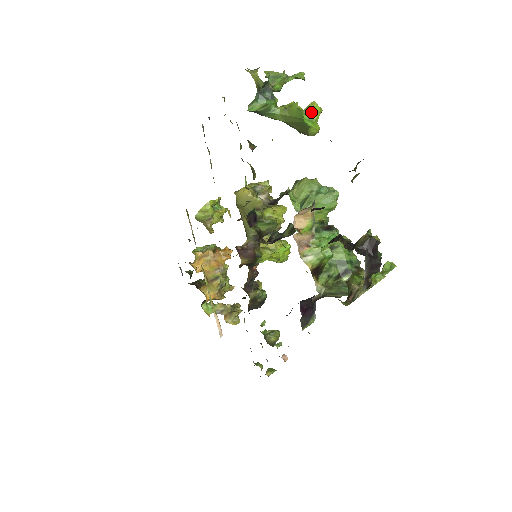
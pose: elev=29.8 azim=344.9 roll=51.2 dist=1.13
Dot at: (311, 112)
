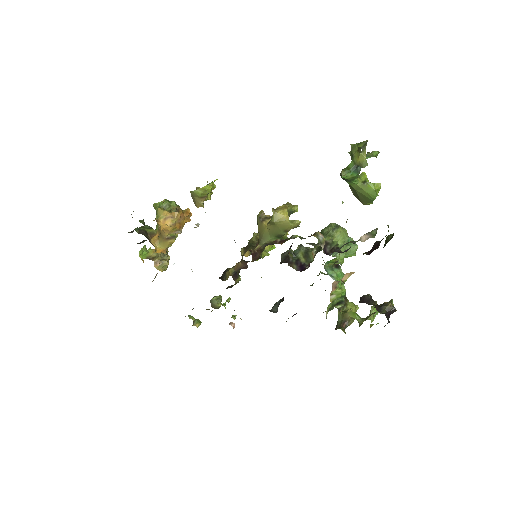
Dot at: (376, 191)
